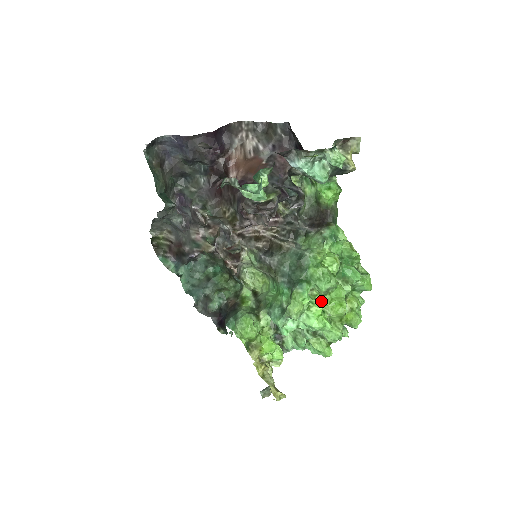
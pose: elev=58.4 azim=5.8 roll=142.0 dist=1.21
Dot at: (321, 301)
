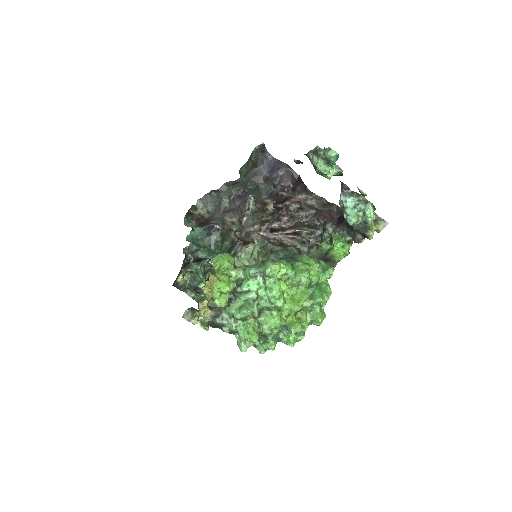
Dot at: (287, 289)
